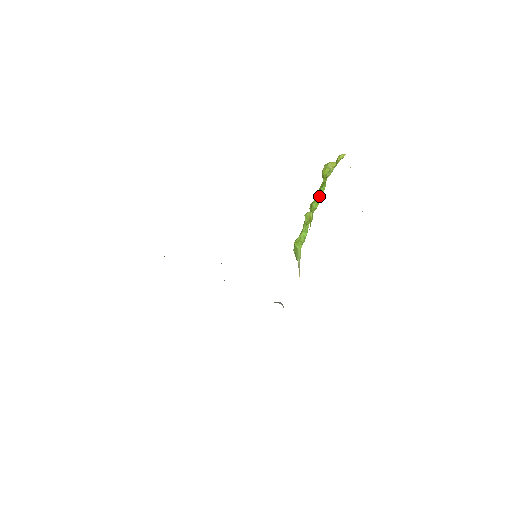
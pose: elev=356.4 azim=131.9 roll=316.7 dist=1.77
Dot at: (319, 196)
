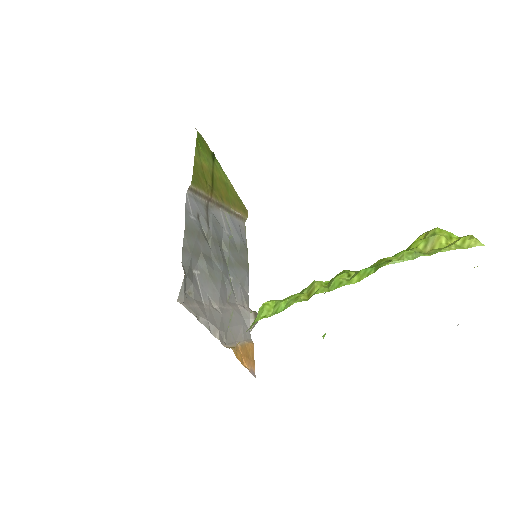
Dot at: (354, 276)
